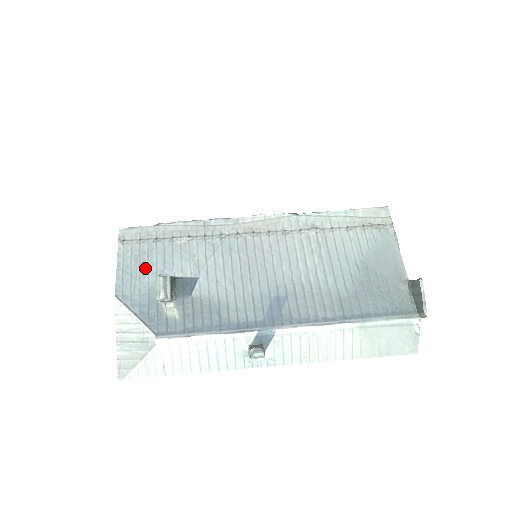
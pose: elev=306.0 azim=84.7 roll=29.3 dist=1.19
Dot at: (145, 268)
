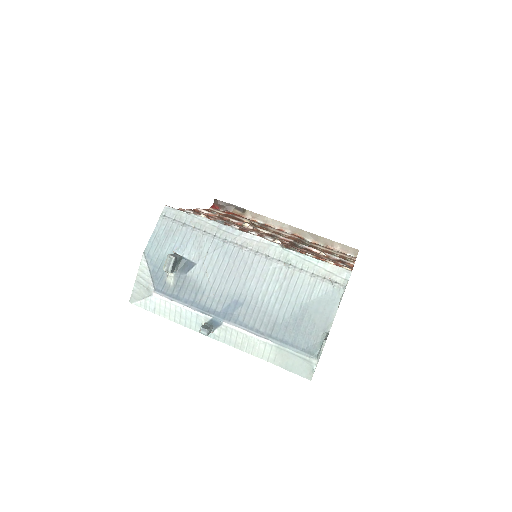
Dot at: (168, 242)
